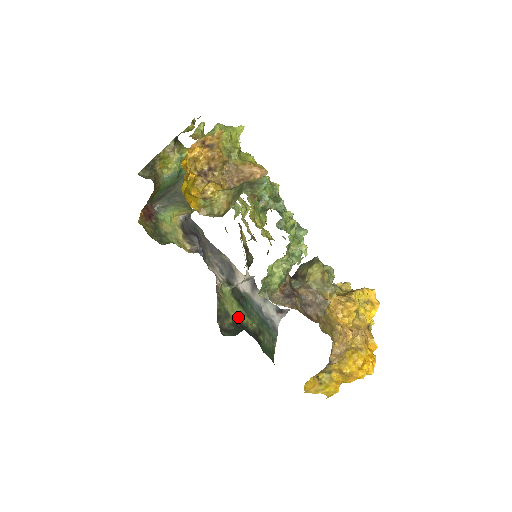
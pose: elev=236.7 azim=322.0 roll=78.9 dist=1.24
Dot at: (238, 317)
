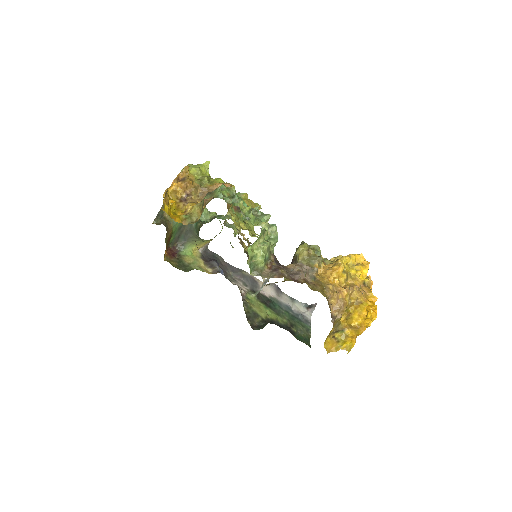
Dot at: (267, 315)
